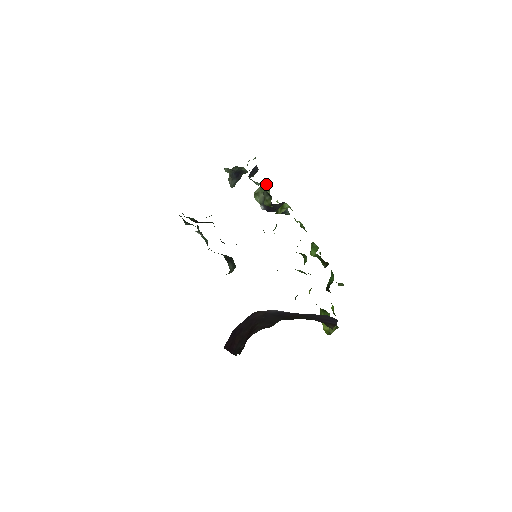
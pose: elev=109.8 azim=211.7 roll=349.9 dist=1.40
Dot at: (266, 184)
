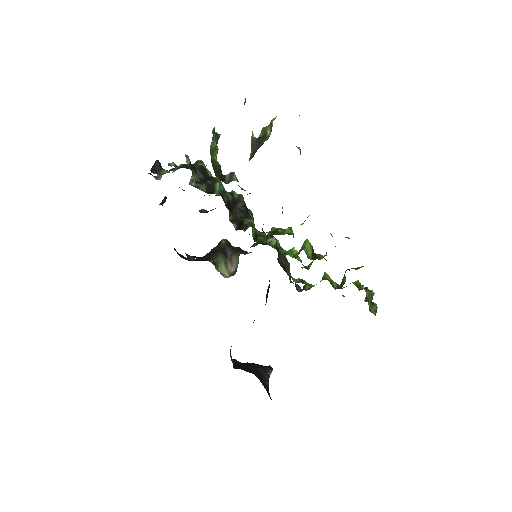
Dot at: occluded
